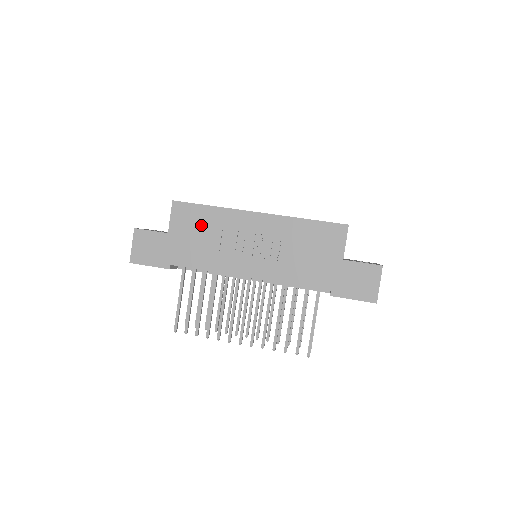
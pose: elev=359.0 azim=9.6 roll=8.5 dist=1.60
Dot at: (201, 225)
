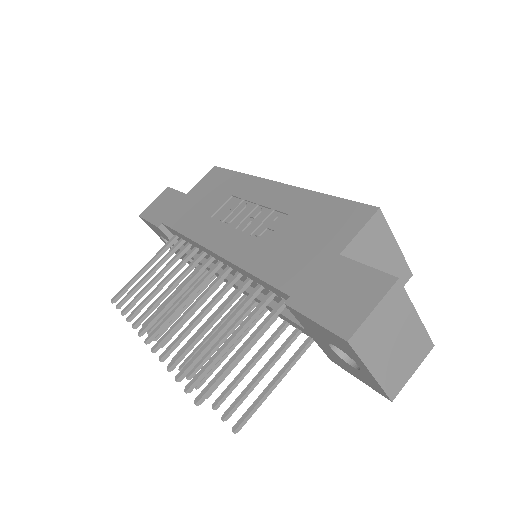
Dot at: (217, 189)
